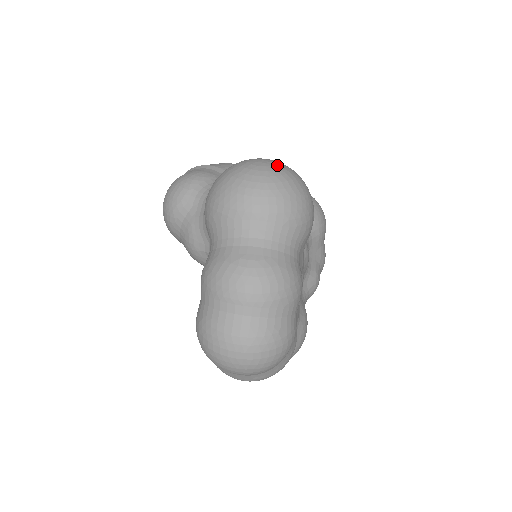
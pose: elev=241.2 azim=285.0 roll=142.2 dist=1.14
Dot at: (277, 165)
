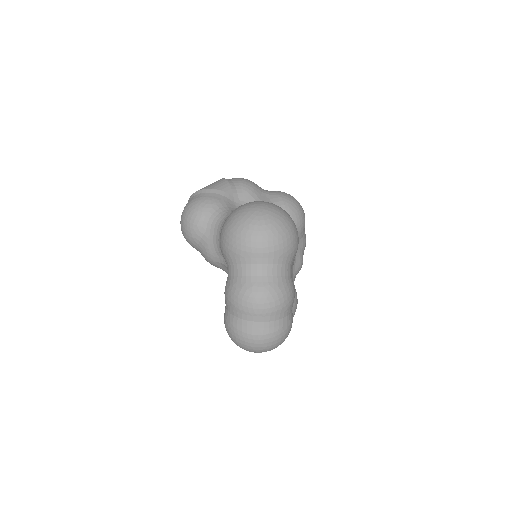
Dot at: (270, 212)
